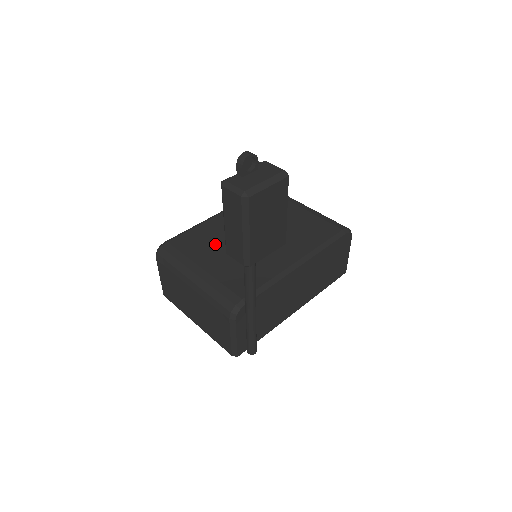
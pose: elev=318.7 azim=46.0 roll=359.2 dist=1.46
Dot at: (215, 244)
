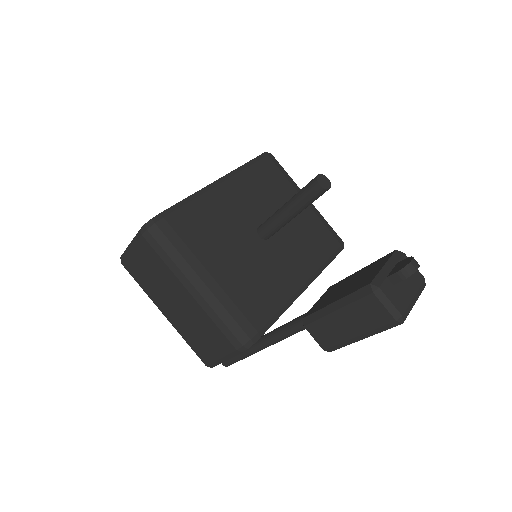
Dot at: (221, 236)
